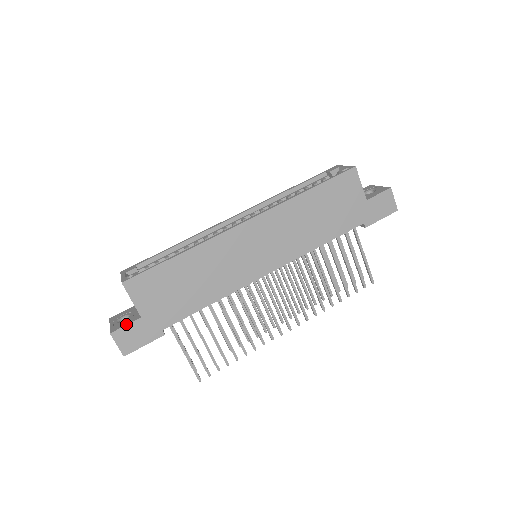
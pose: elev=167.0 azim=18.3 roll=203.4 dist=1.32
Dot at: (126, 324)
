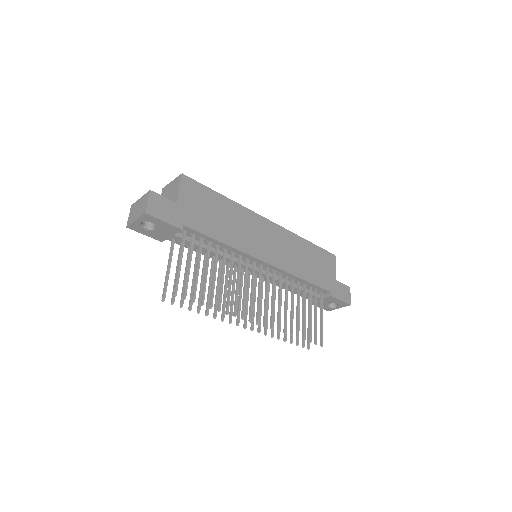
Dot at: (164, 197)
